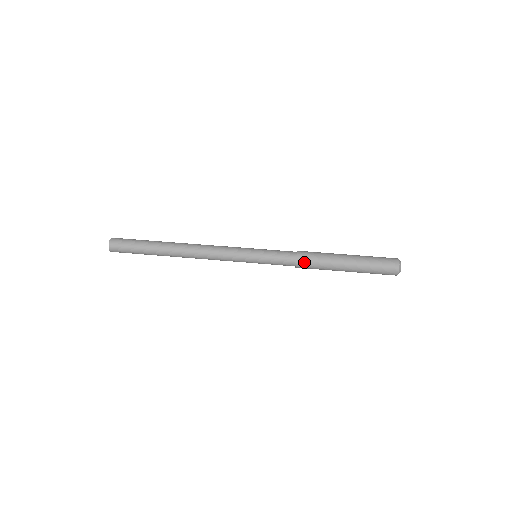
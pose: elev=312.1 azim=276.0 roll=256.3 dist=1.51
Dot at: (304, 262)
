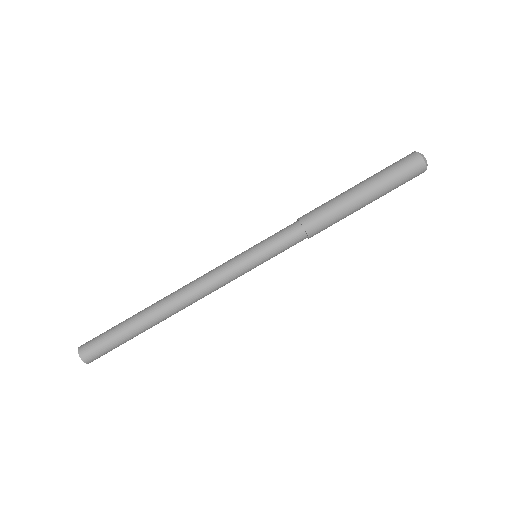
Dot at: occluded
